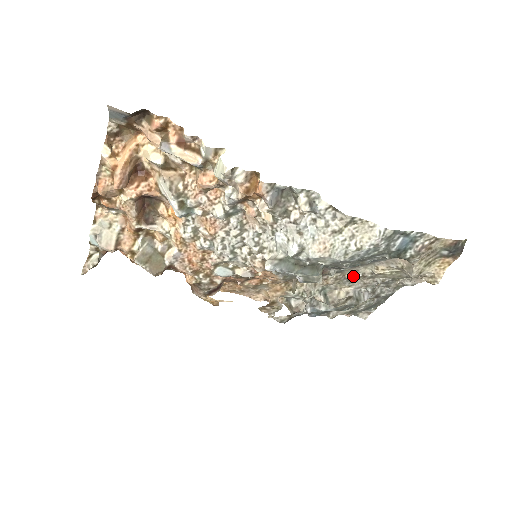
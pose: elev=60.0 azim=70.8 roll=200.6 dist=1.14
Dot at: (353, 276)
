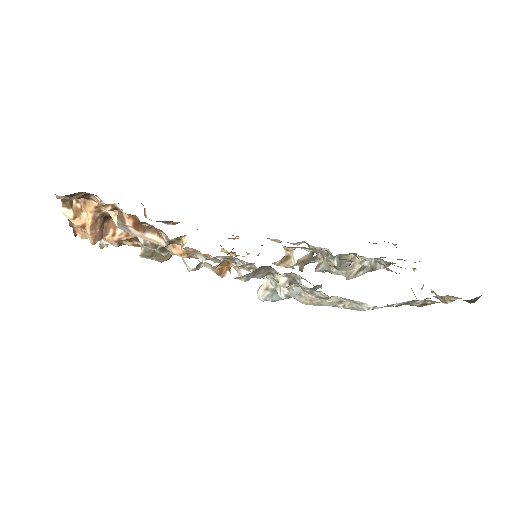
Dot at: (365, 260)
